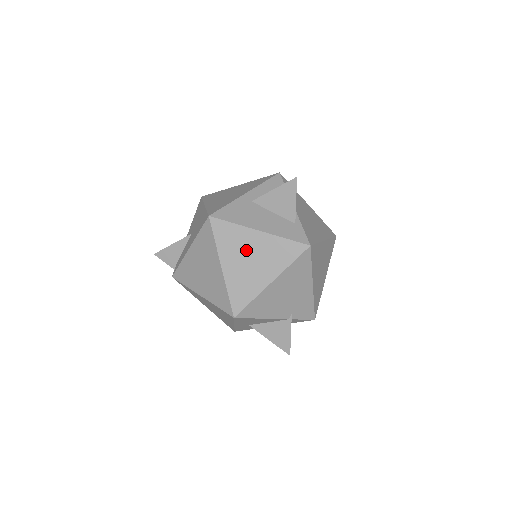
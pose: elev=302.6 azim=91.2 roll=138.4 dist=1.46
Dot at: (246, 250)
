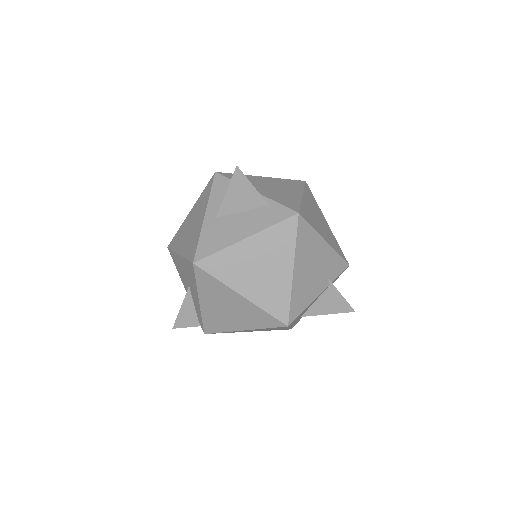
Dot at: (249, 264)
